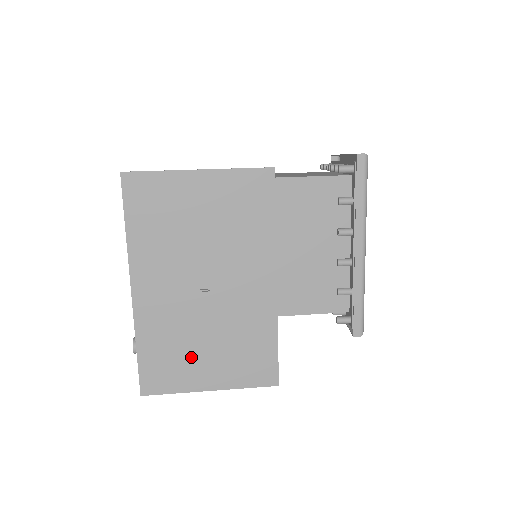
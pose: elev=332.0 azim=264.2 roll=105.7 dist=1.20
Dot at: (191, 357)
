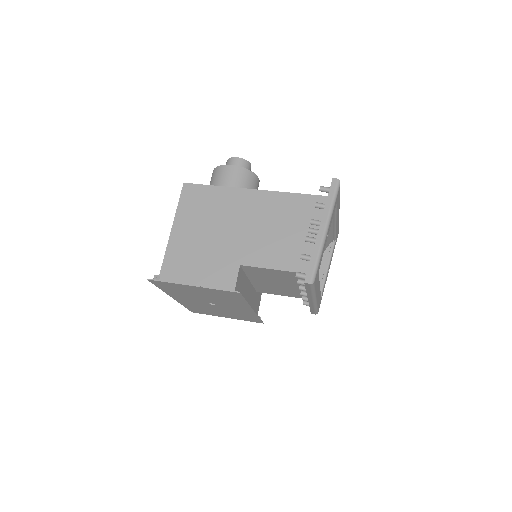
Dot at: (213, 312)
